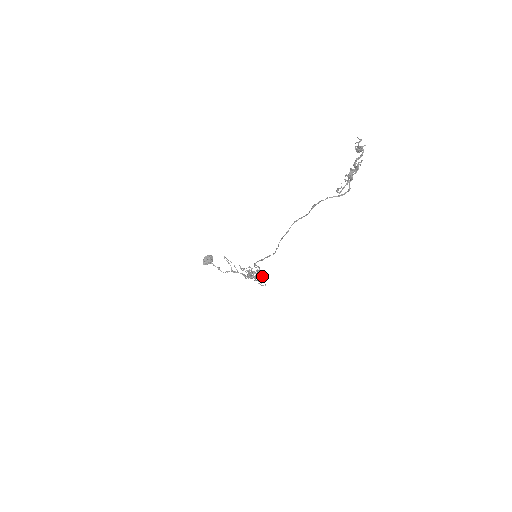
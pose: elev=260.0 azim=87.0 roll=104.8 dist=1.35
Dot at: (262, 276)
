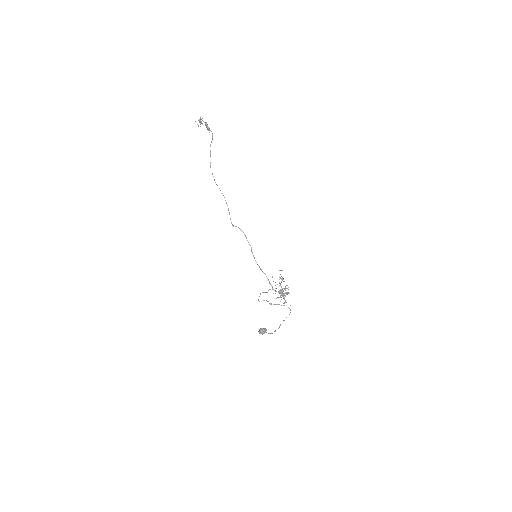
Dot at: (283, 279)
